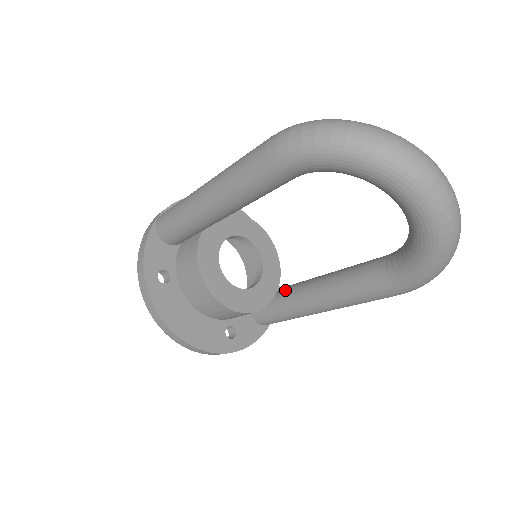
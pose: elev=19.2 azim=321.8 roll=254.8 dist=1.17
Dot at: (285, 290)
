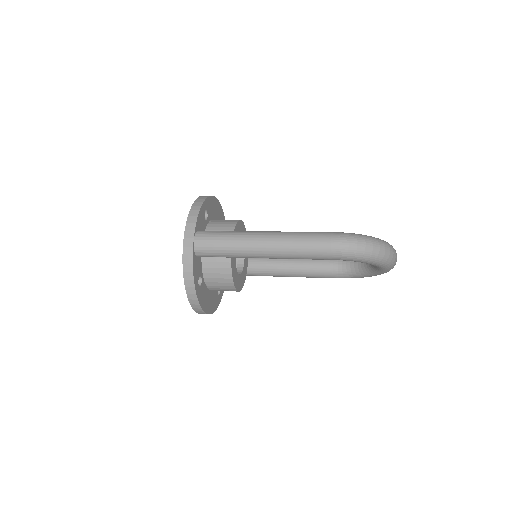
Dot at: (257, 263)
